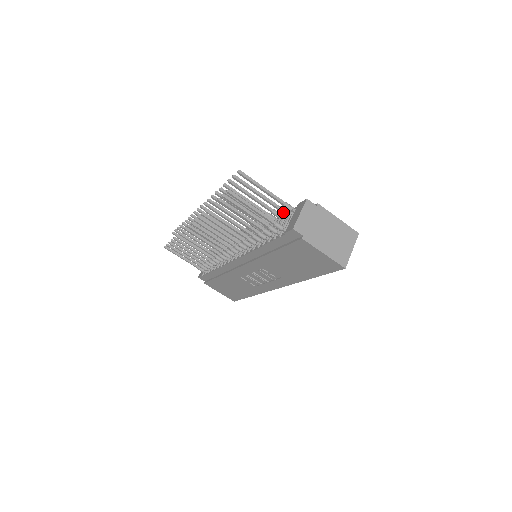
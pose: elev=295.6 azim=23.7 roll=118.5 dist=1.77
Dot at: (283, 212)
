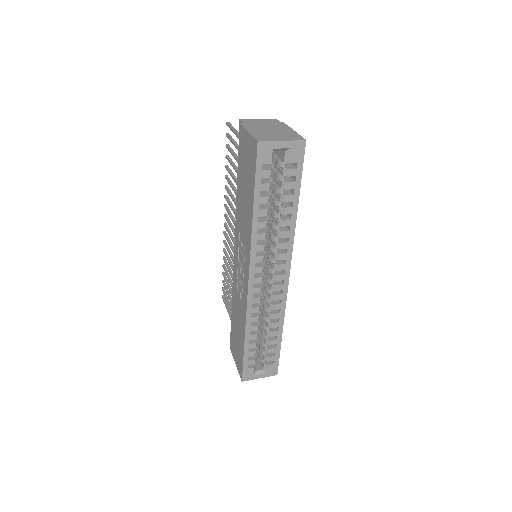
Dot at: occluded
